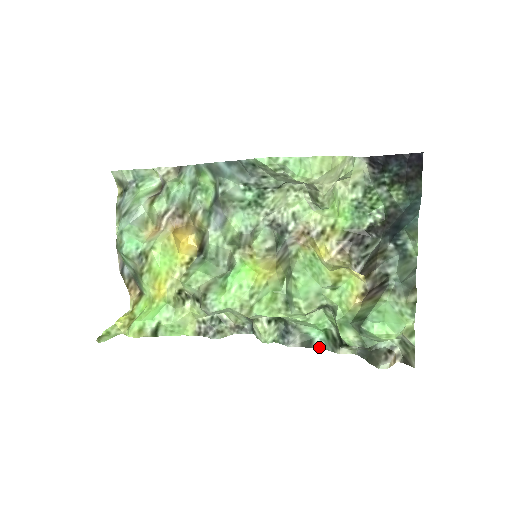
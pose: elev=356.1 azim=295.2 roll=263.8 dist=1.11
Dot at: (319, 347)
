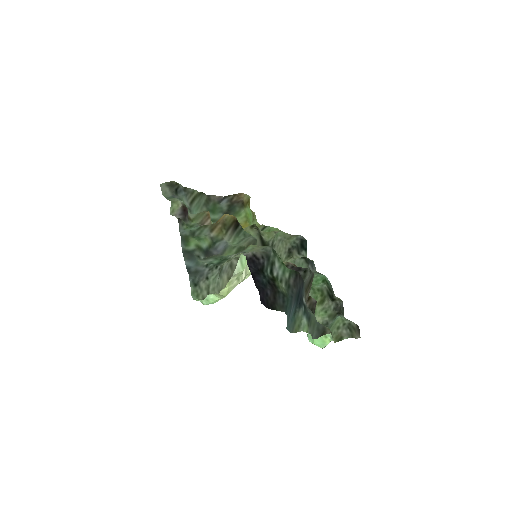
Dot at: (329, 282)
